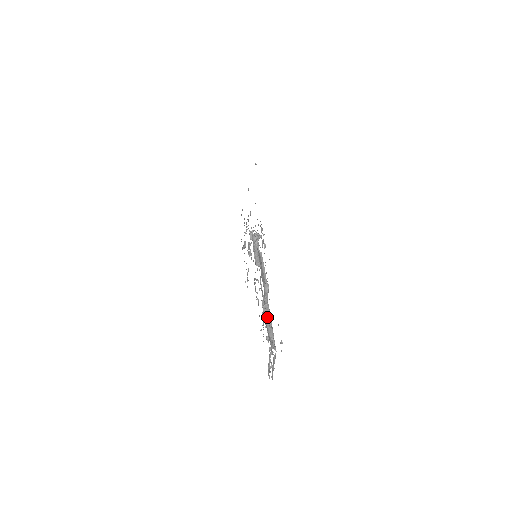
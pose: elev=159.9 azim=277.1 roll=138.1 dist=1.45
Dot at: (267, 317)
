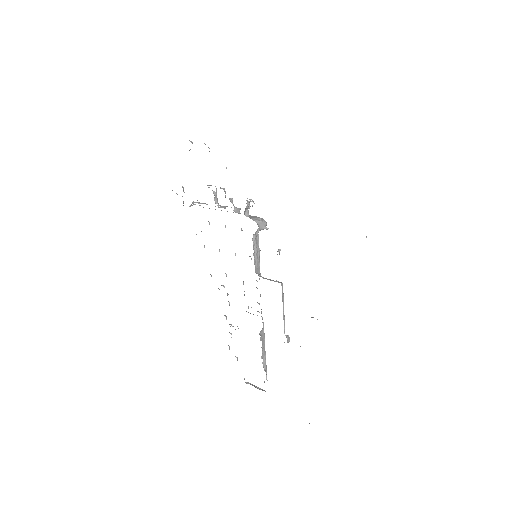
Dot at: (263, 345)
